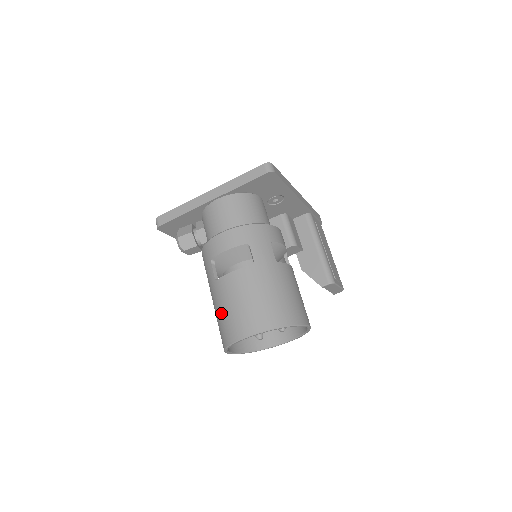
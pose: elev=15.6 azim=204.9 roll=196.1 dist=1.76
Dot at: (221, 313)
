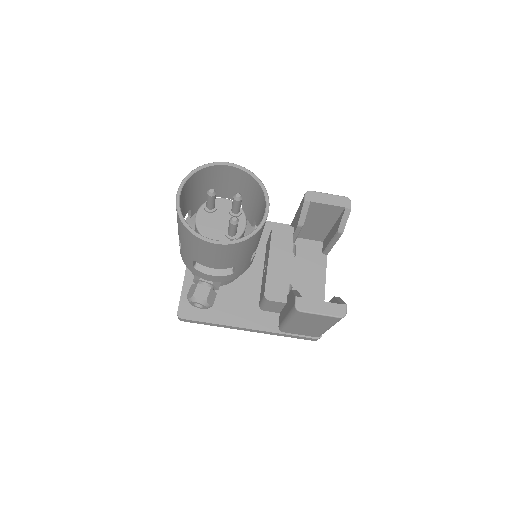
Dot at: (180, 233)
